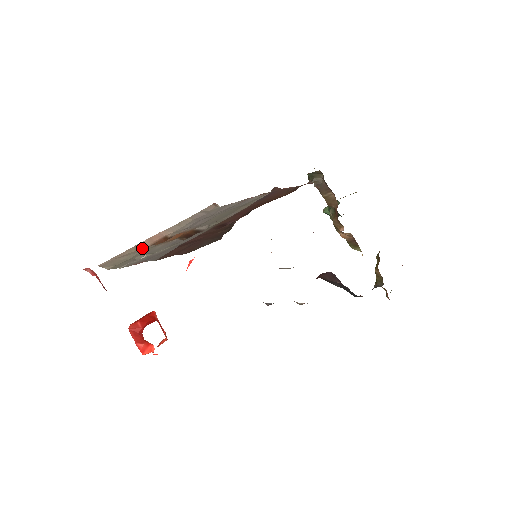
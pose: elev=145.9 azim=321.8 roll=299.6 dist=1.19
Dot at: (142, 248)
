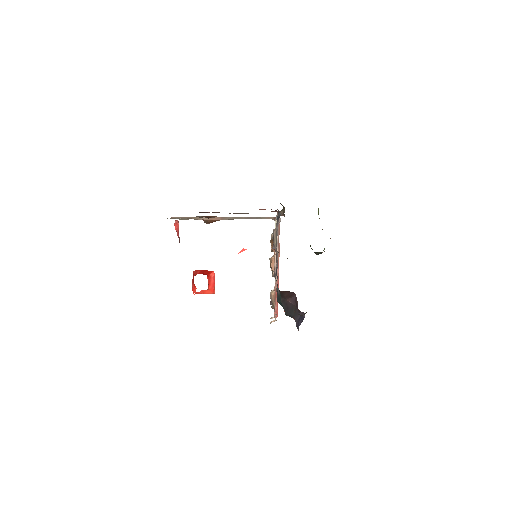
Dot at: (201, 219)
